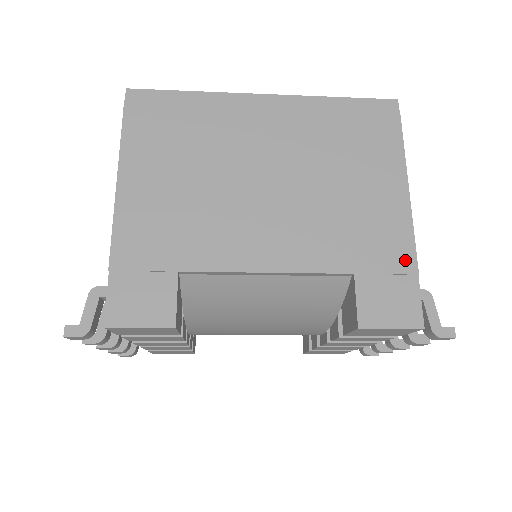
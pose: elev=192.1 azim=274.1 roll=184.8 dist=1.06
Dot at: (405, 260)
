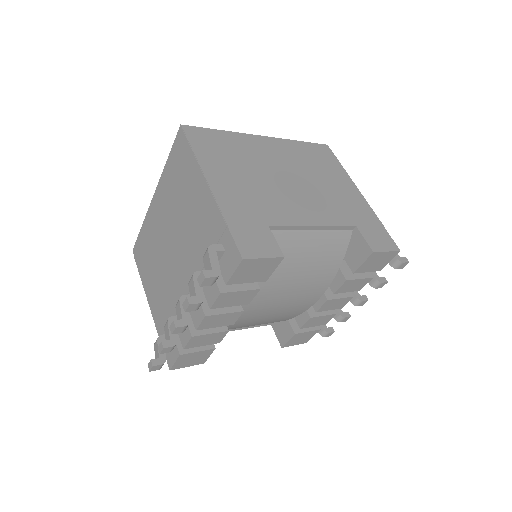
Dot at: (374, 219)
